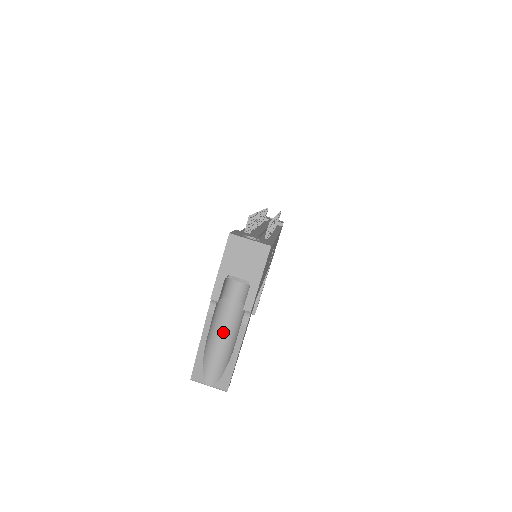
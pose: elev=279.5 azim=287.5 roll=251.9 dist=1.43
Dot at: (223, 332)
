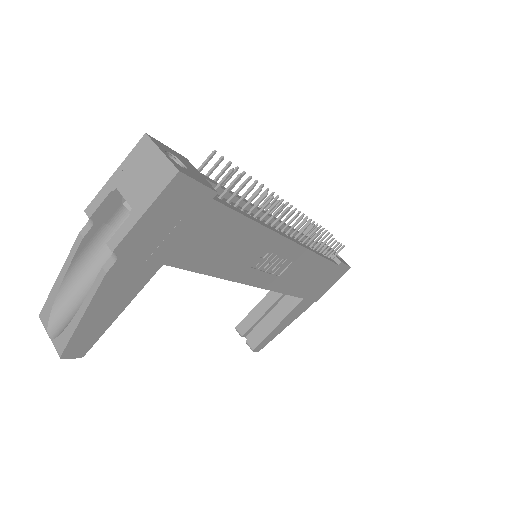
Dot at: occluded
